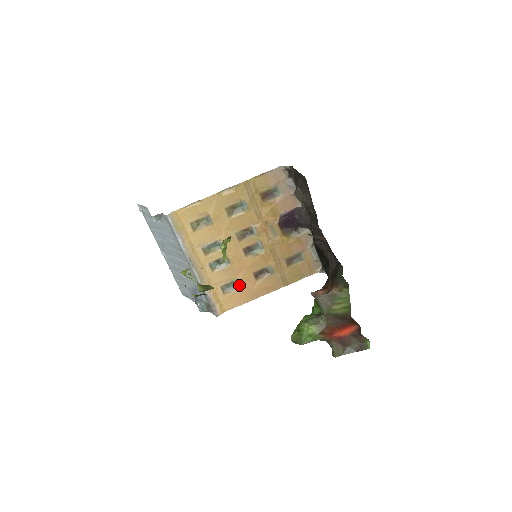
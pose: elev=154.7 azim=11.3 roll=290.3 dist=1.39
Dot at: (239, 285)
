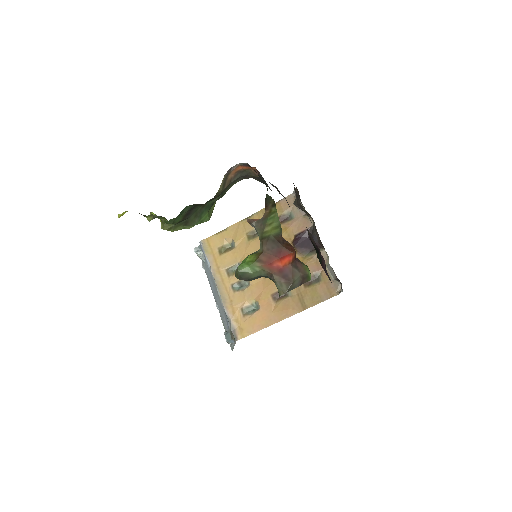
Dot at: (258, 308)
